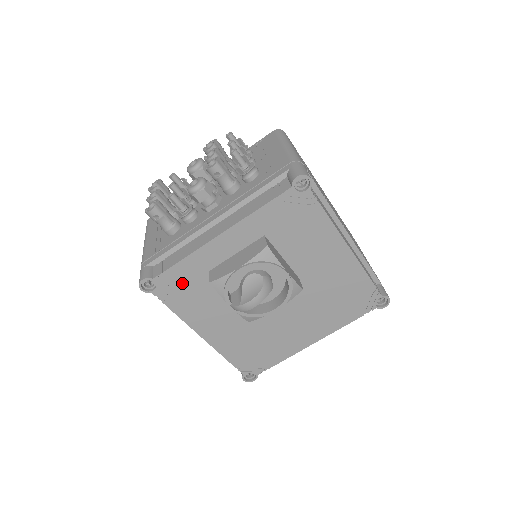
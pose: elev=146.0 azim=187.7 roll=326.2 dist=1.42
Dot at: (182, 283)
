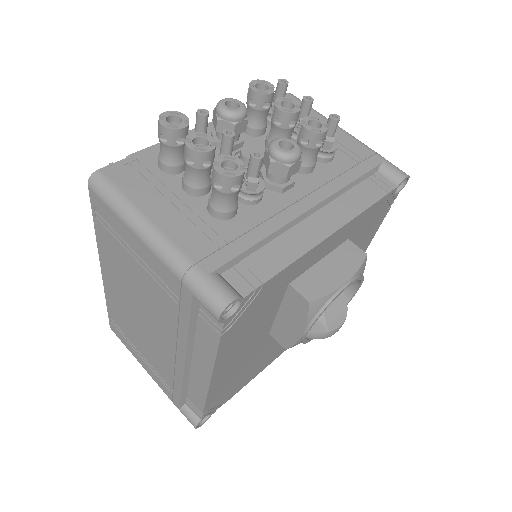
Dot at: (259, 302)
